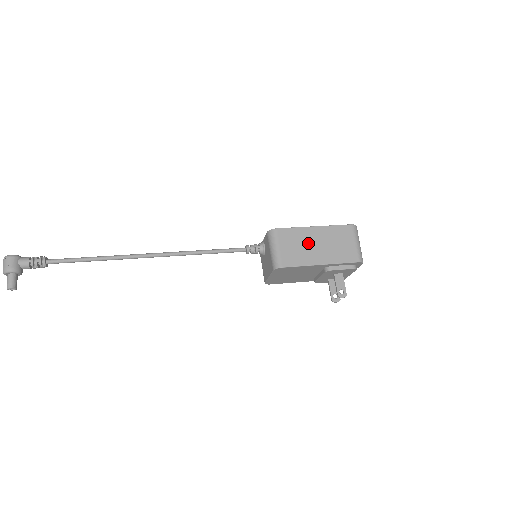
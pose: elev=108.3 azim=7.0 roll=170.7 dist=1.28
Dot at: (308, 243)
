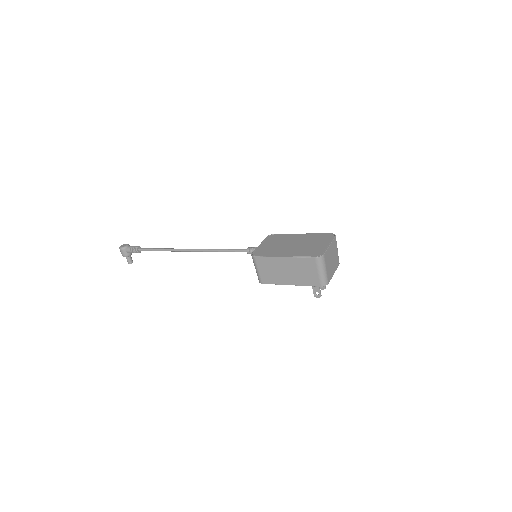
Dot at: (279, 269)
